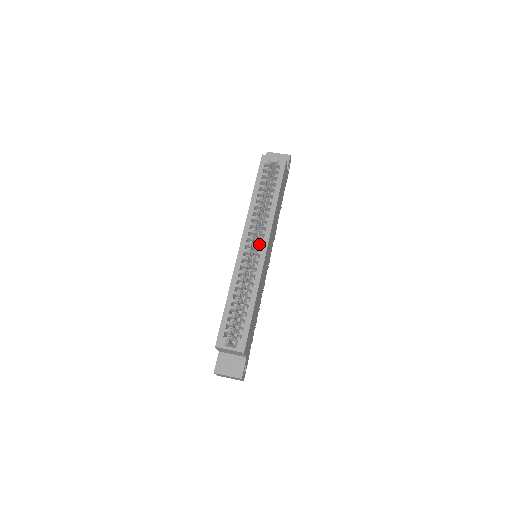
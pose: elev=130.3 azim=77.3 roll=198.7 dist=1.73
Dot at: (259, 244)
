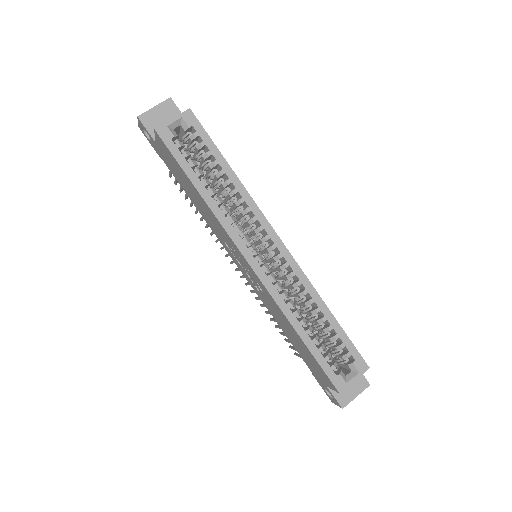
Dot at: (270, 246)
